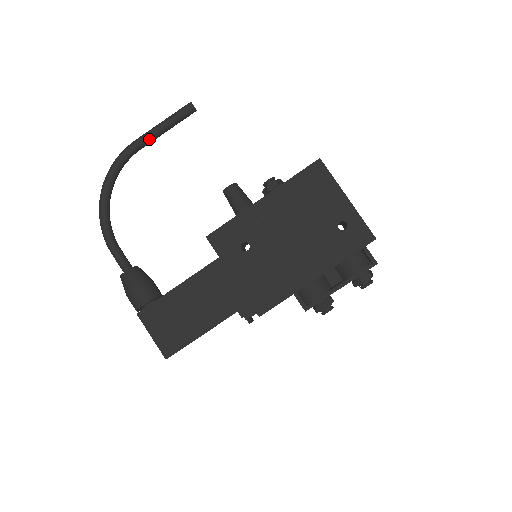
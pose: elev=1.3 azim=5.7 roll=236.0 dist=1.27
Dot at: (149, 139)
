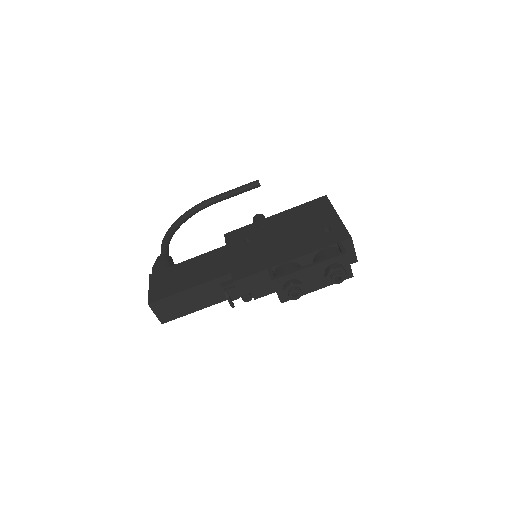
Dot at: (223, 196)
